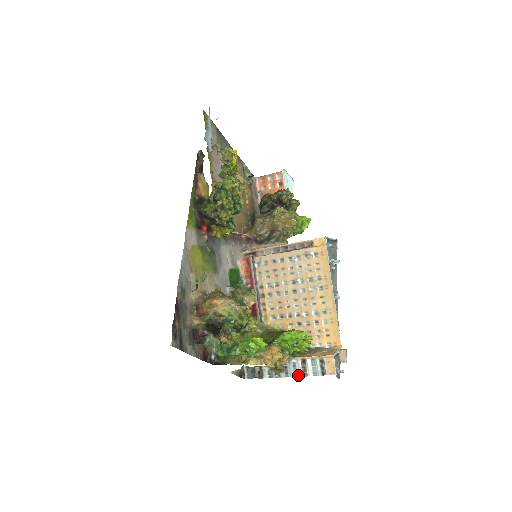
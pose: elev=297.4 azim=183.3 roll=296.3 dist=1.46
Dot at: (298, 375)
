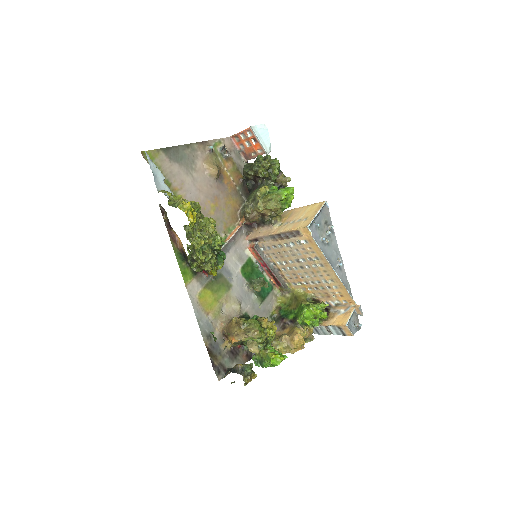
Dot at: (326, 334)
